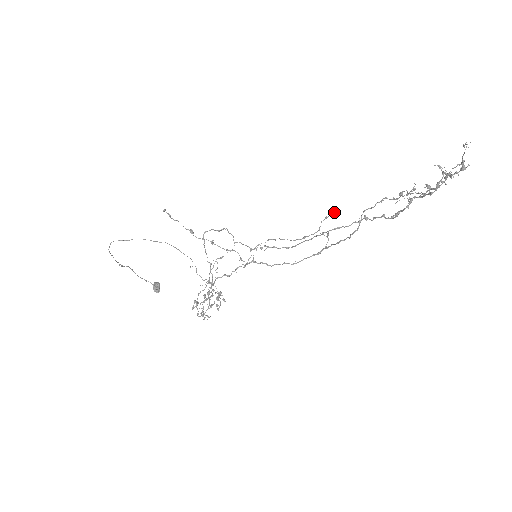
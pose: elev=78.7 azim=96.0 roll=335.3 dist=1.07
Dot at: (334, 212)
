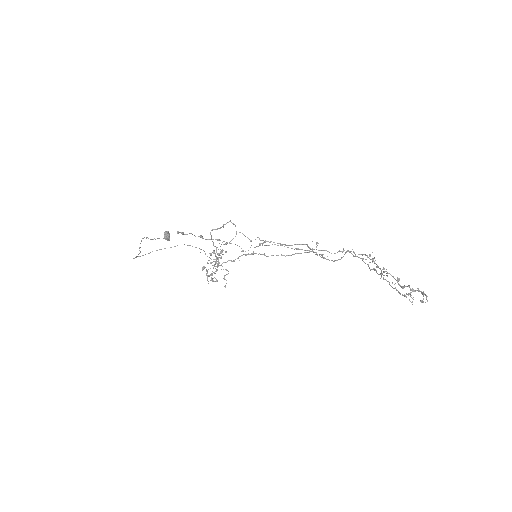
Dot at: (323, 254)
